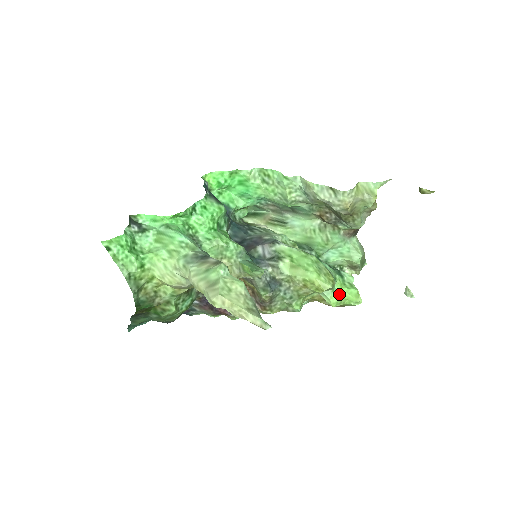
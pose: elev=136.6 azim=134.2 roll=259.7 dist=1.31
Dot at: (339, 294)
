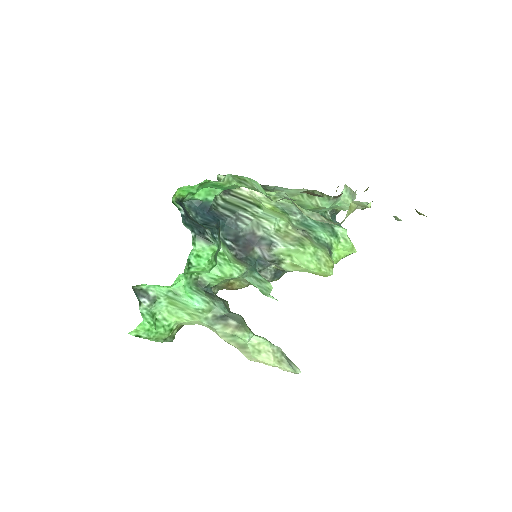
Dot at: (336, 256)
